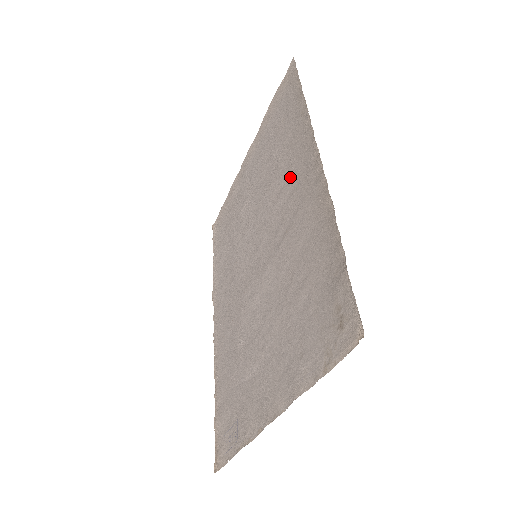
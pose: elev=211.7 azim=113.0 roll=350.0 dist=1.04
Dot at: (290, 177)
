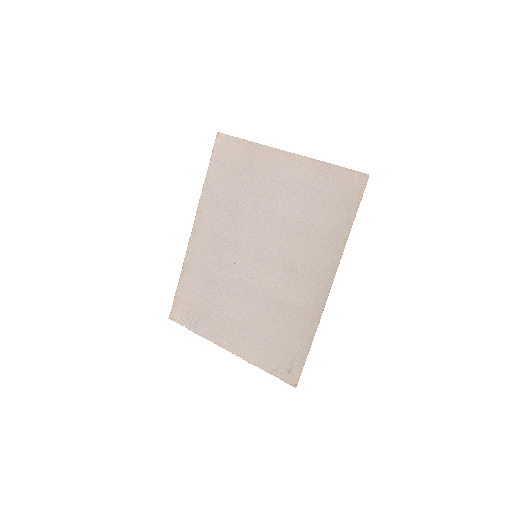
Dot at: (308, 260)
